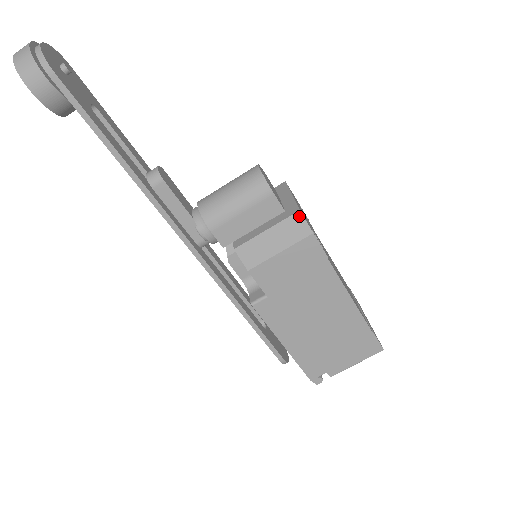
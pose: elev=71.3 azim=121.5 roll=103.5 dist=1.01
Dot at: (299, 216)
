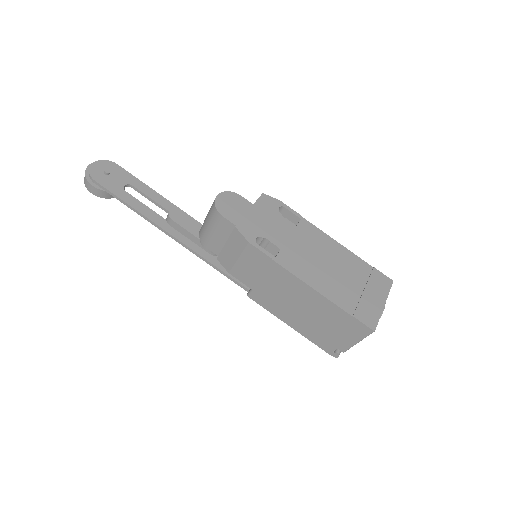
Dot at: (236, 231)
